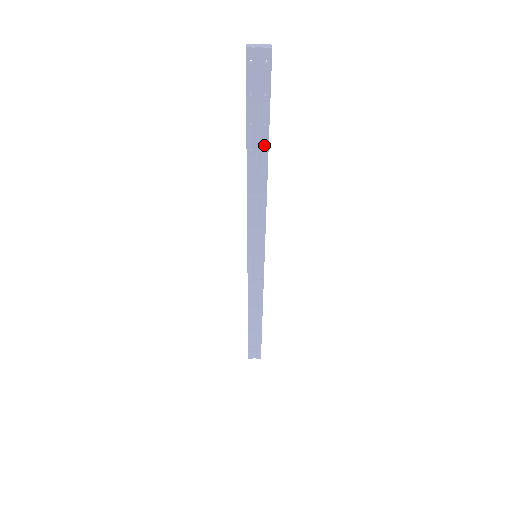
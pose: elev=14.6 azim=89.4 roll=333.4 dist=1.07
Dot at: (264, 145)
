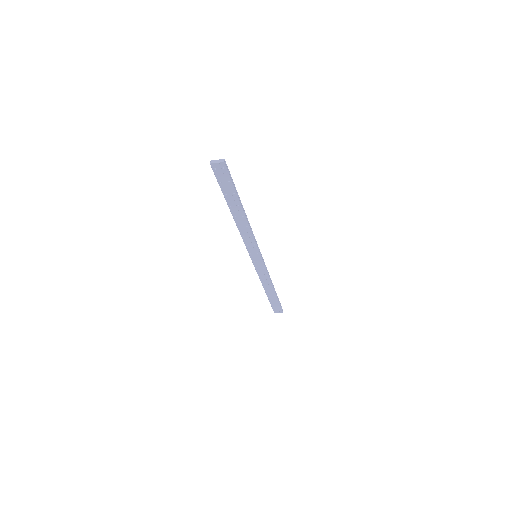
Dot at: (238, 203)
